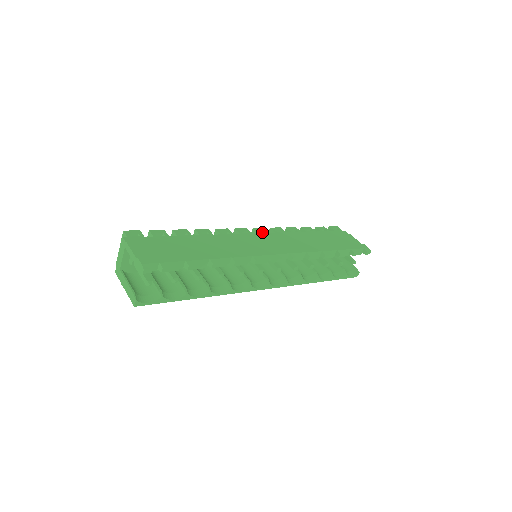
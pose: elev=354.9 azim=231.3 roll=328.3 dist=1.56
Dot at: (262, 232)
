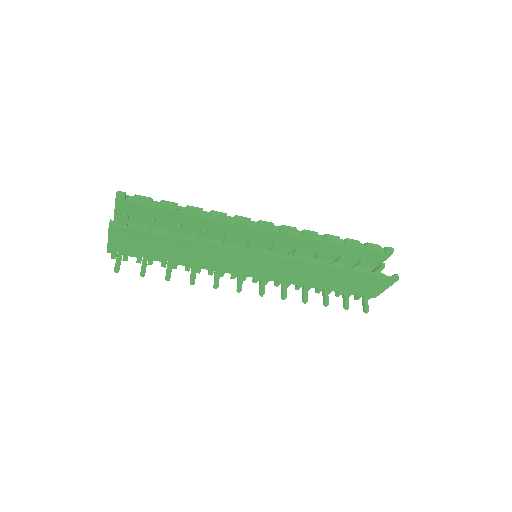
Dot at: occluded
